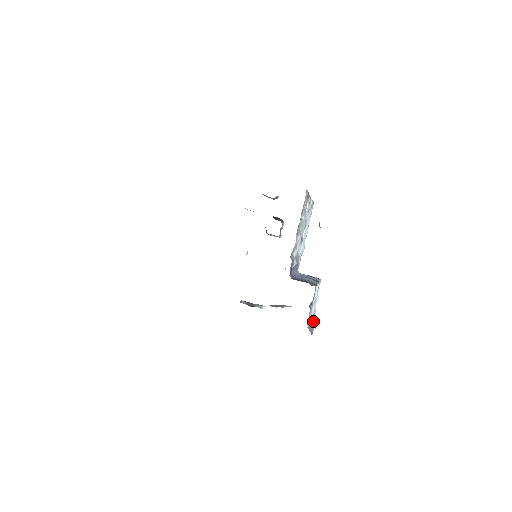
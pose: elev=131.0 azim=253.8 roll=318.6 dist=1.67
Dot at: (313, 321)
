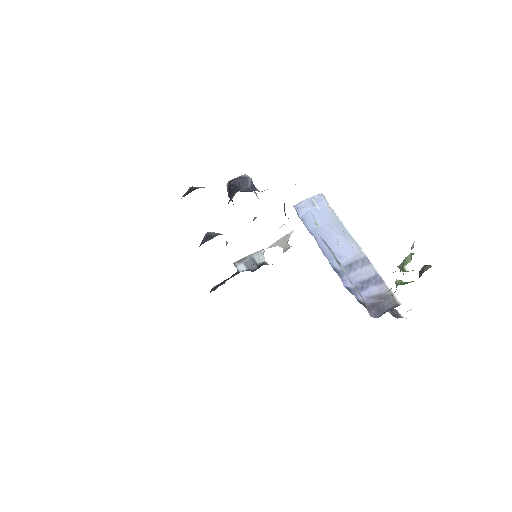
Dot at: occluded
